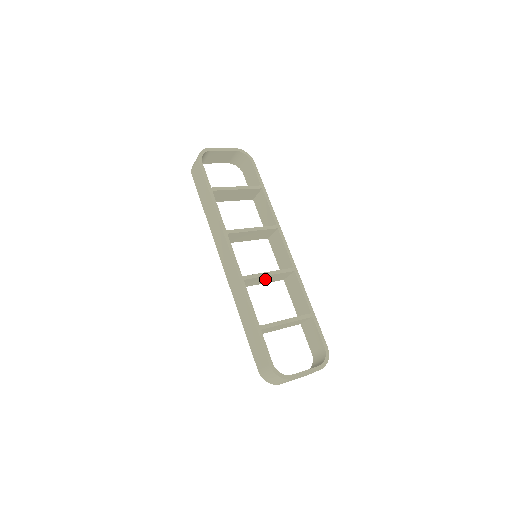
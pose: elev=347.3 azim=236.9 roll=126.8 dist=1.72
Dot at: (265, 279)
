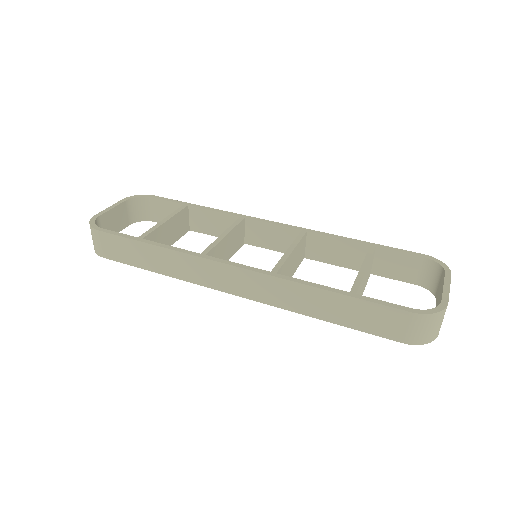
Dot at: (291, 264)
